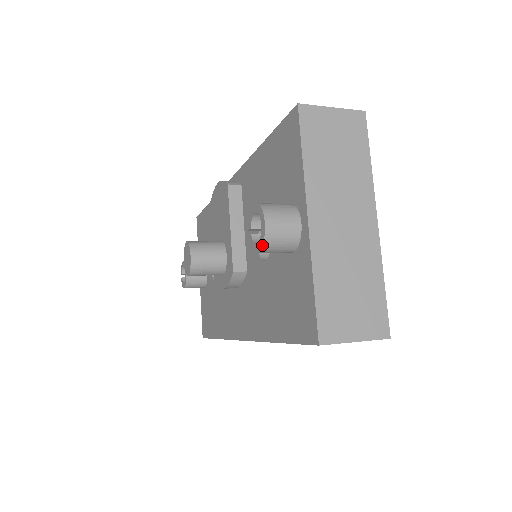
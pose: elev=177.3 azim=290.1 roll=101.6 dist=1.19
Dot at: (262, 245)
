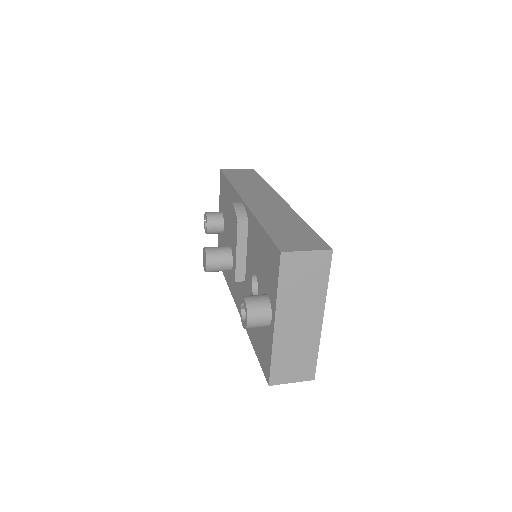
Dot at: (245, 328)
